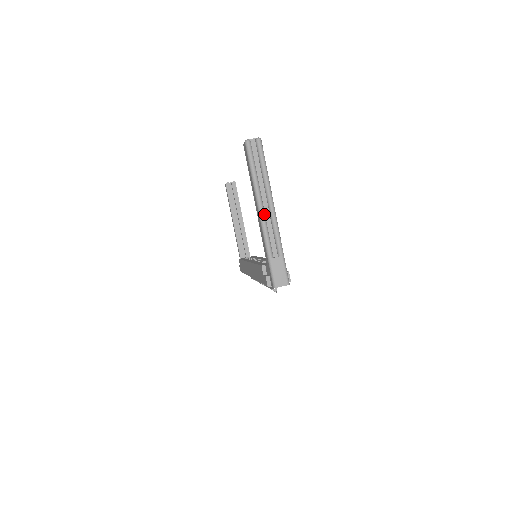
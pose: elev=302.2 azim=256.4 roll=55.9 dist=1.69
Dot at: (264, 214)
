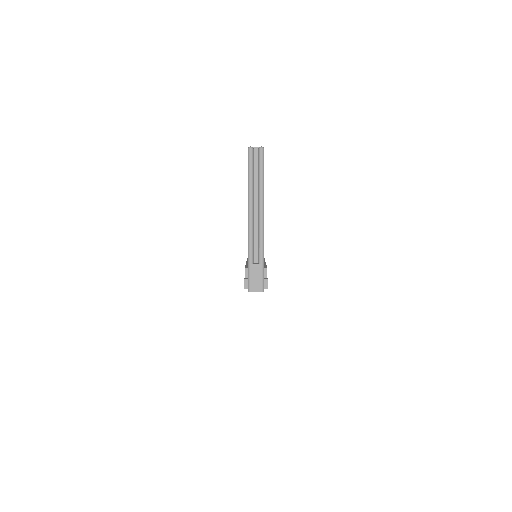
Dot at: (252, 220)
